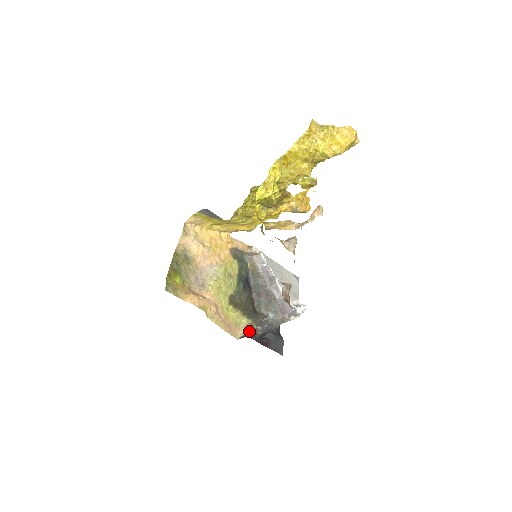
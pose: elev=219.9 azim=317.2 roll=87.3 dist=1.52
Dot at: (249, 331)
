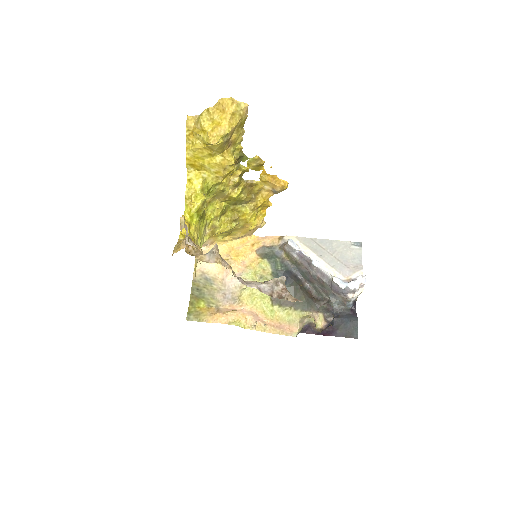
Dot at: (303, 325)
